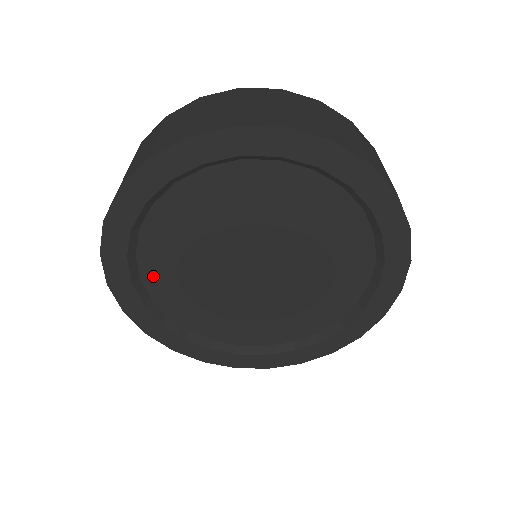
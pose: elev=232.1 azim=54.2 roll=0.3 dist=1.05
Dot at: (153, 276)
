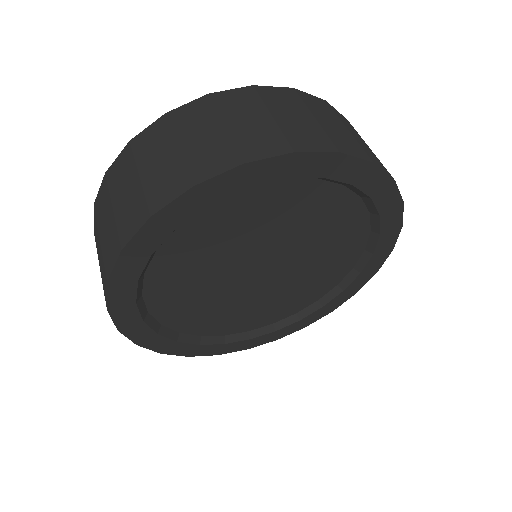
Dot at: (162, 307)
